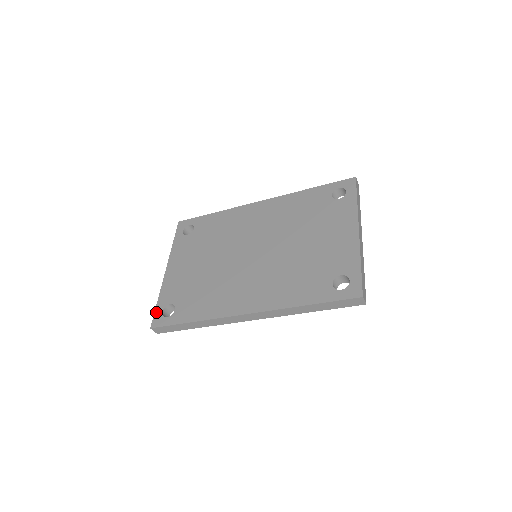
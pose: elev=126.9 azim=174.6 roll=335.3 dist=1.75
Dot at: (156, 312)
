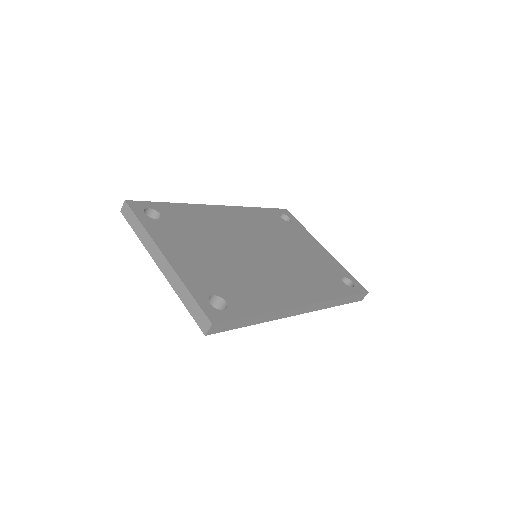
Dot at: (202, 304)
